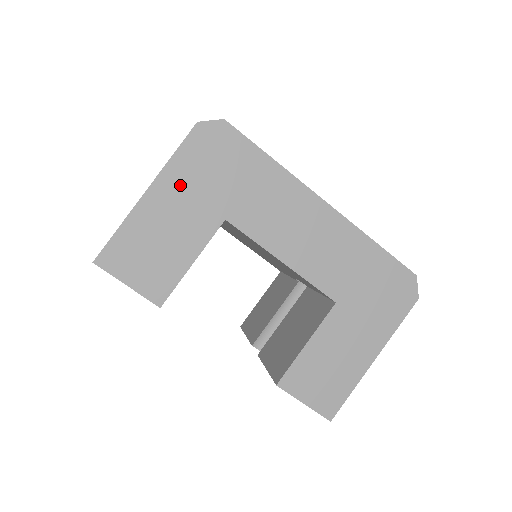
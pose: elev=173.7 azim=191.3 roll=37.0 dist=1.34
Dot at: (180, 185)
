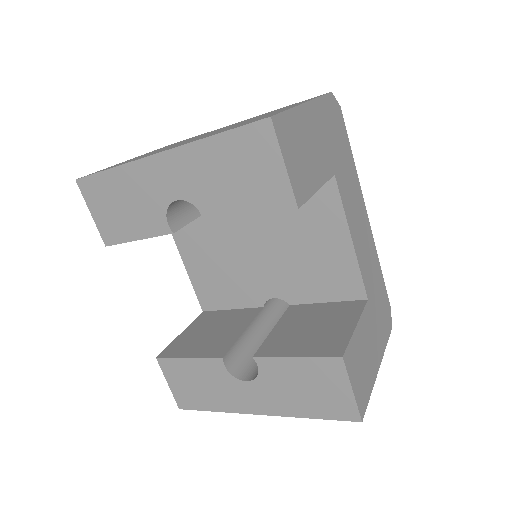
Dot at: (321, 121)
